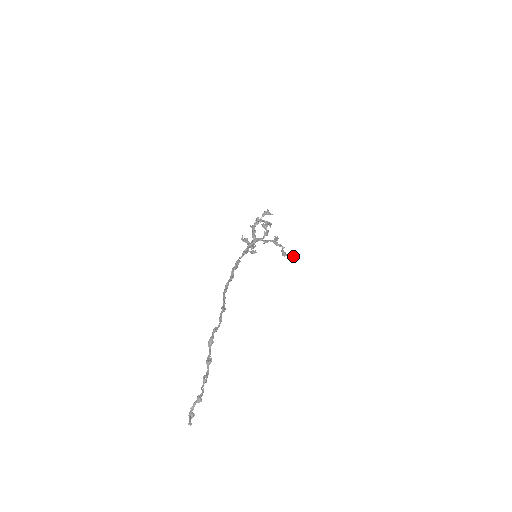
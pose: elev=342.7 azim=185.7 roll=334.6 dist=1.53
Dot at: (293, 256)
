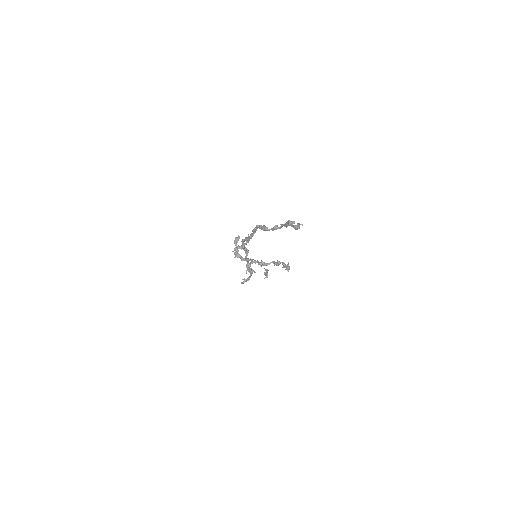
Dot at: (288, 268)
